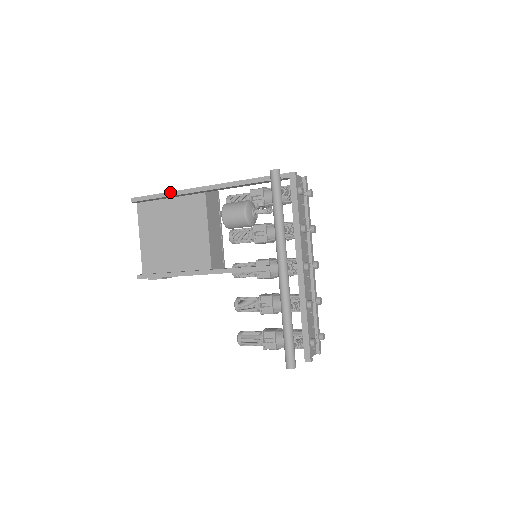
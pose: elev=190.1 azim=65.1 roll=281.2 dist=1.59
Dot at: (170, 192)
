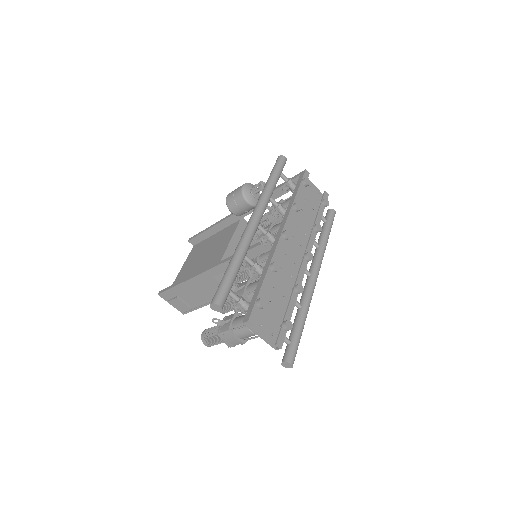
Dot at: (215, 223)
